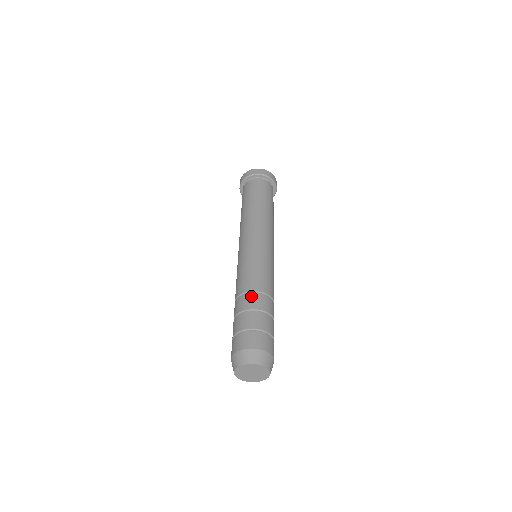
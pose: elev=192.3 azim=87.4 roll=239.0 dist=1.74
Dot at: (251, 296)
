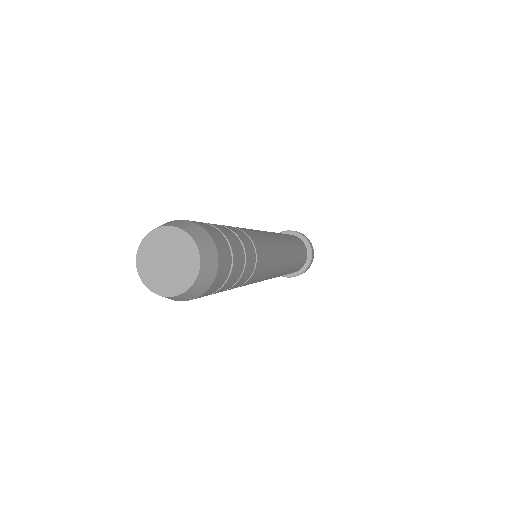
Dot at: occluded
